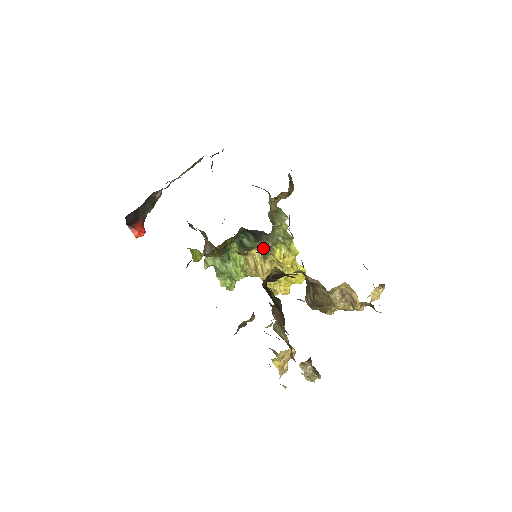
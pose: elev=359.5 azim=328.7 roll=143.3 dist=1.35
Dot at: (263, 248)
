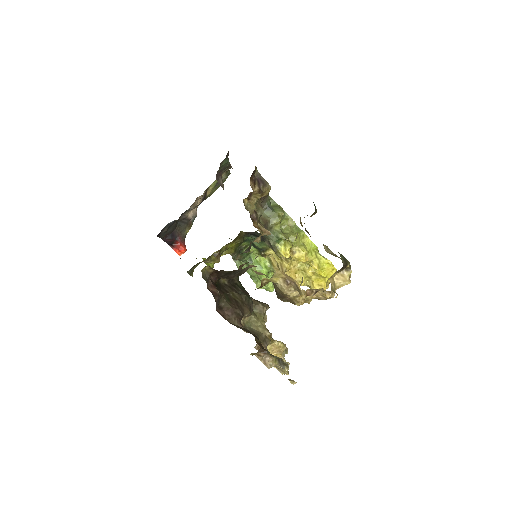
Dot at: (270, 247)
